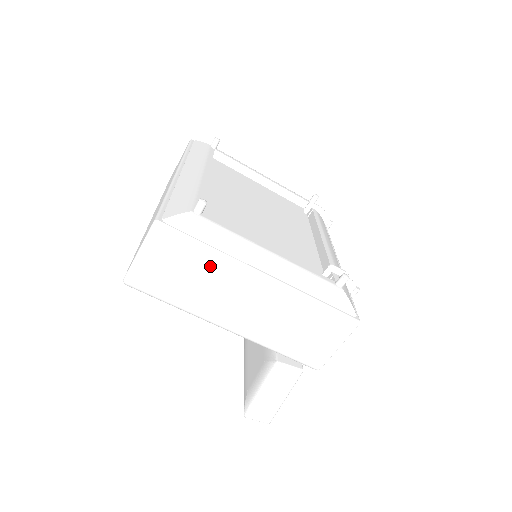
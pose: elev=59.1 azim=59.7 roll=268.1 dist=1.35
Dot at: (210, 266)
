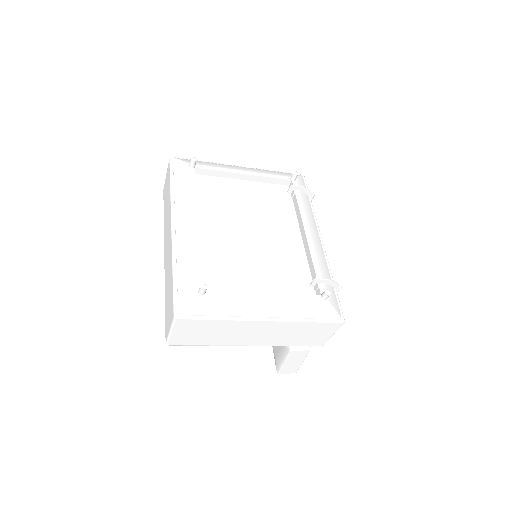
Dot at: (223, 326)
